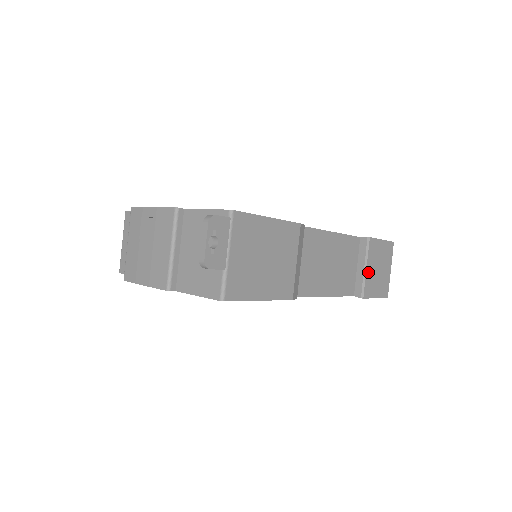
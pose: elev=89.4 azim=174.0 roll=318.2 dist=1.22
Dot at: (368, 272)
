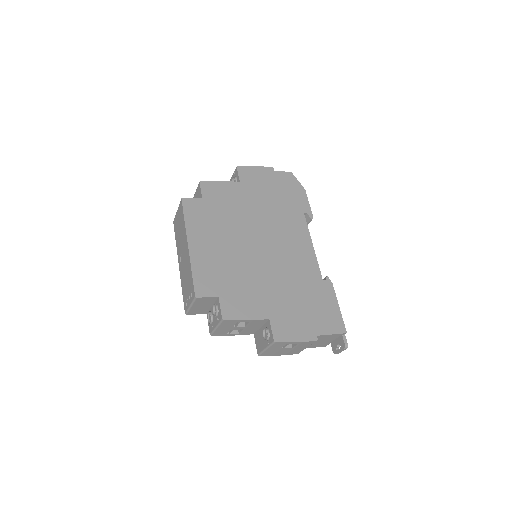
Dot at: occluded
